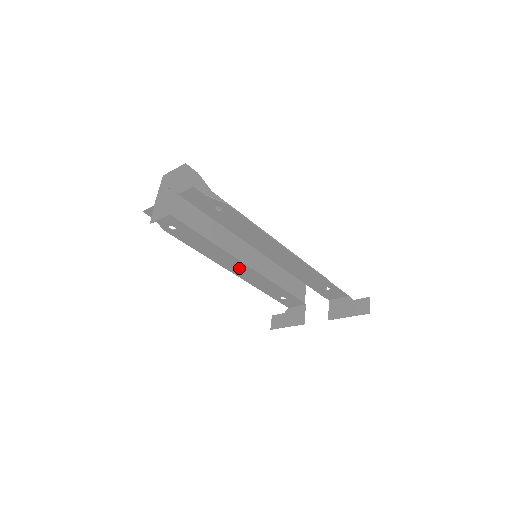
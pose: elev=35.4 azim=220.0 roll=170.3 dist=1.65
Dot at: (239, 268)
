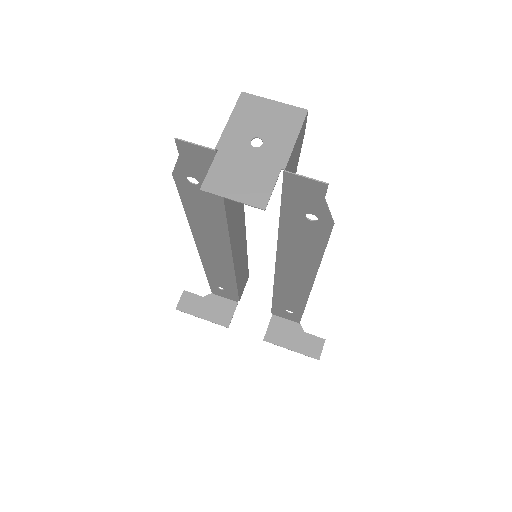
Dot at: (216, 252)
